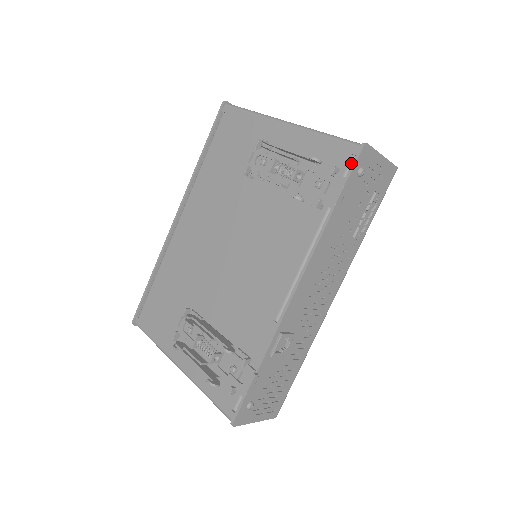
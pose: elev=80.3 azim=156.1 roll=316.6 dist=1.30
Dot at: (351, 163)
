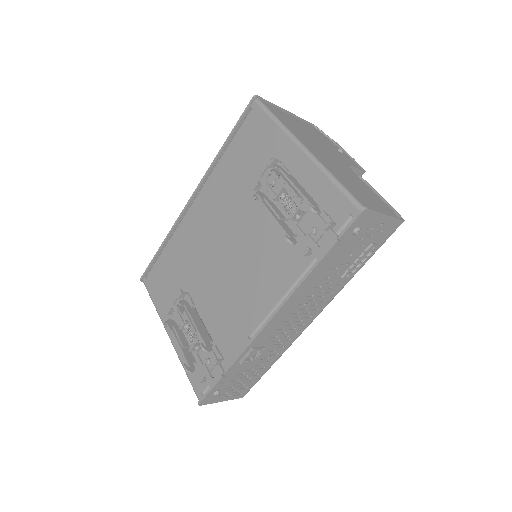
Dot at: (348, 222)
